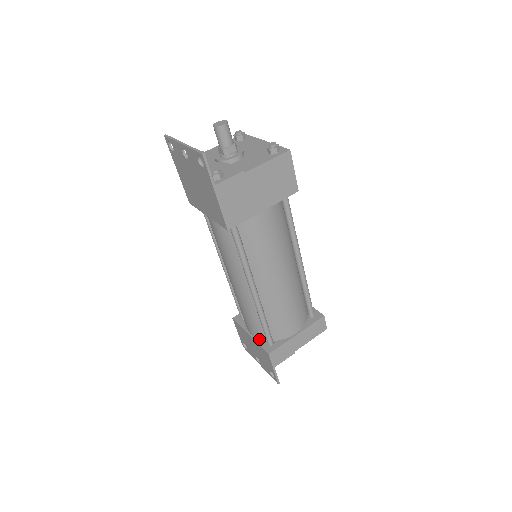
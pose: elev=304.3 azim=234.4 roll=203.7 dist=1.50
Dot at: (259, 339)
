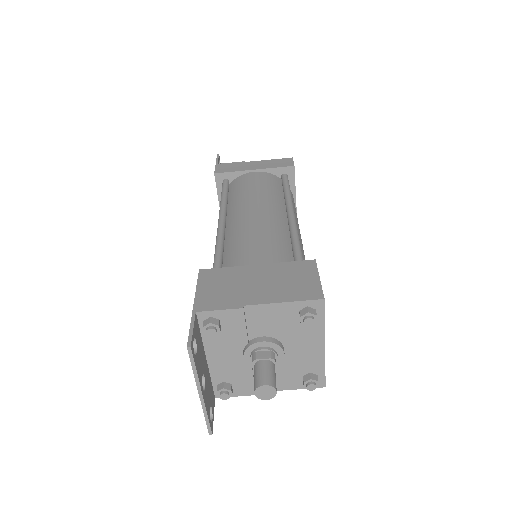
Dot at: occluded
